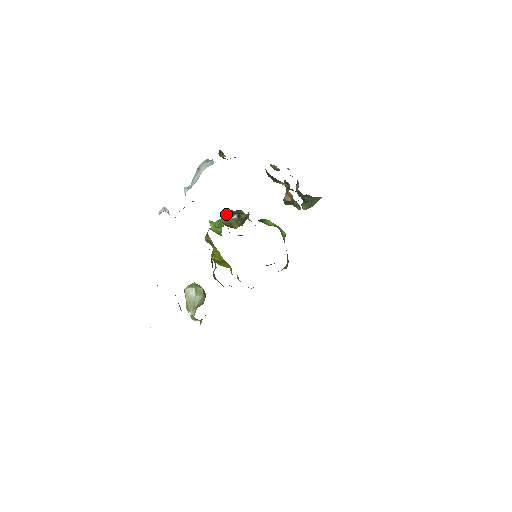
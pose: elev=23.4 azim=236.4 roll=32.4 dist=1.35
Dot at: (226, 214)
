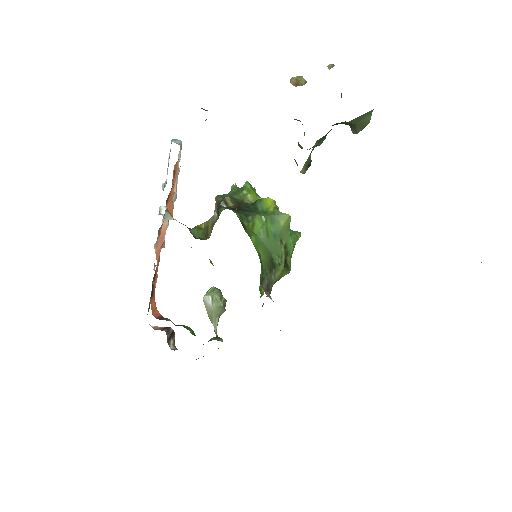
Dot at: occluded
